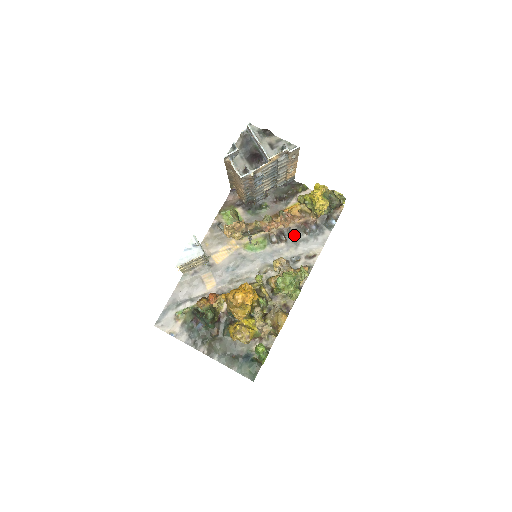
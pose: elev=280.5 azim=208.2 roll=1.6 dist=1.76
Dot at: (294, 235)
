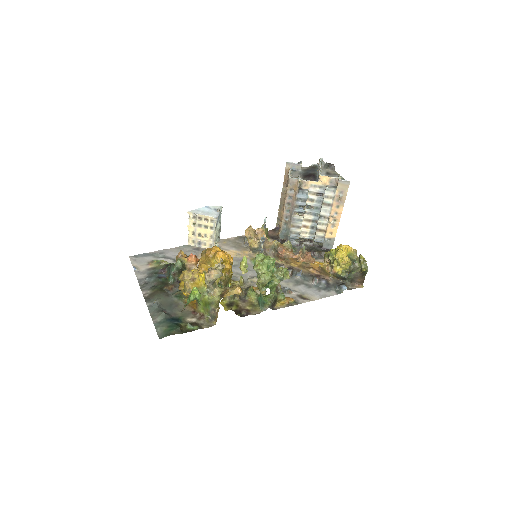
Dot at: (301, 277)
